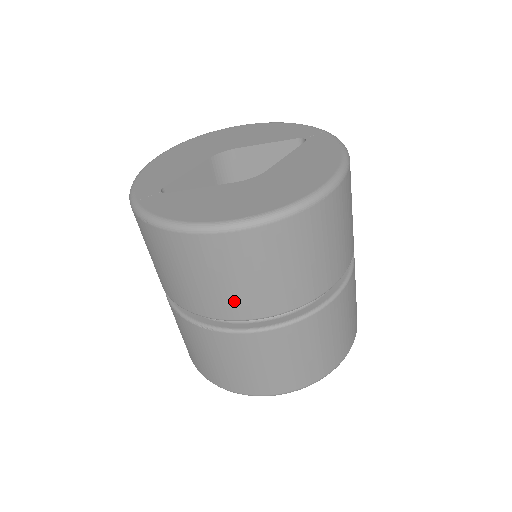
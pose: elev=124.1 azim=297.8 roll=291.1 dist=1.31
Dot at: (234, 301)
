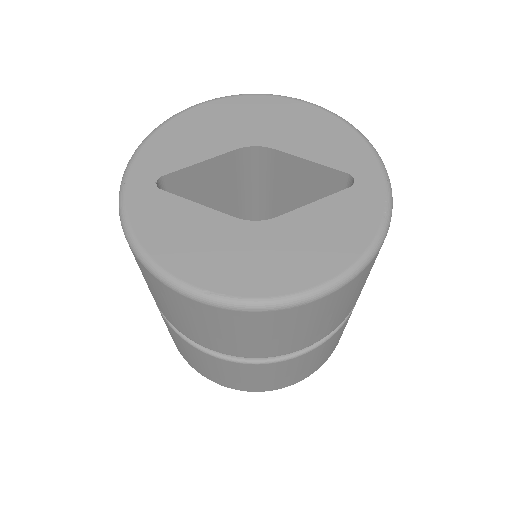
Dot at: (186, 328)
